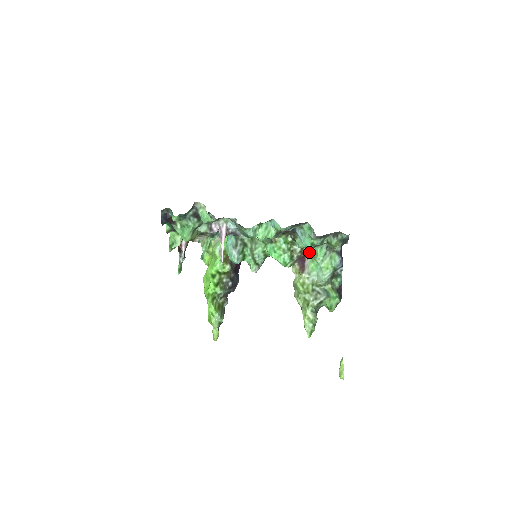
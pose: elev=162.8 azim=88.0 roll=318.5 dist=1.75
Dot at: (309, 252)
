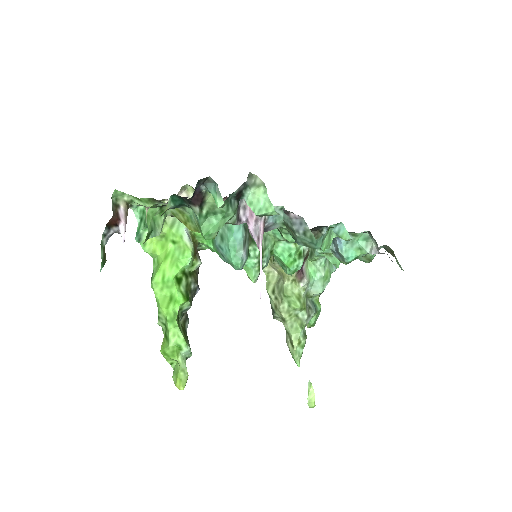
Dot at: (317, 256)
